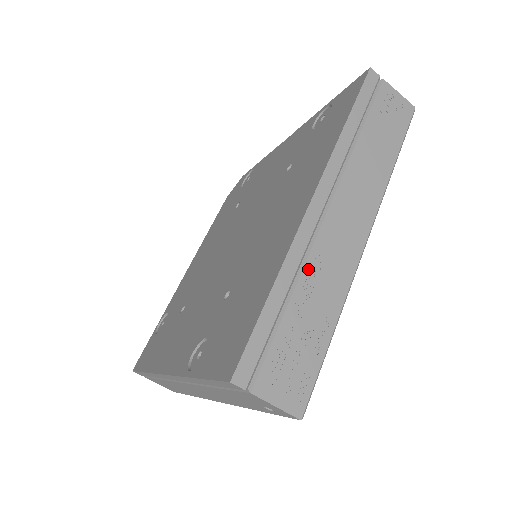
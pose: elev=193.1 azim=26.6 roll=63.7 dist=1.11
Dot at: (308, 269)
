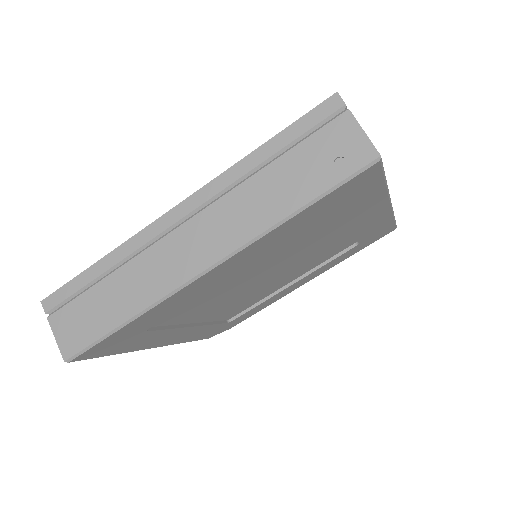
Dot at: occluded
